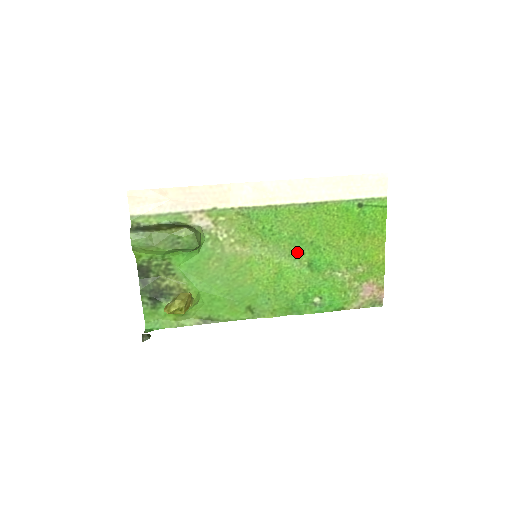
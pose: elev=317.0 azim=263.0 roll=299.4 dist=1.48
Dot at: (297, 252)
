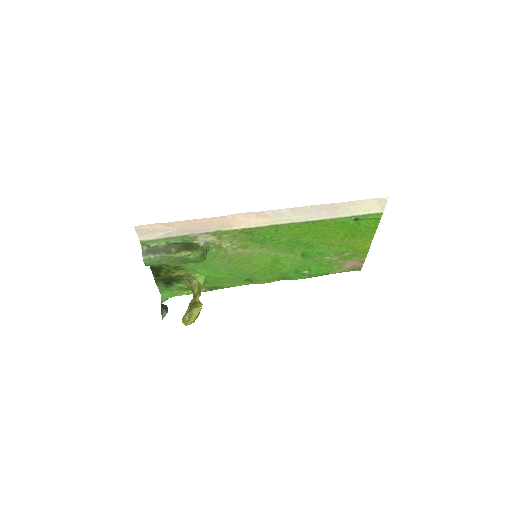
Dot at: (293, 249)
